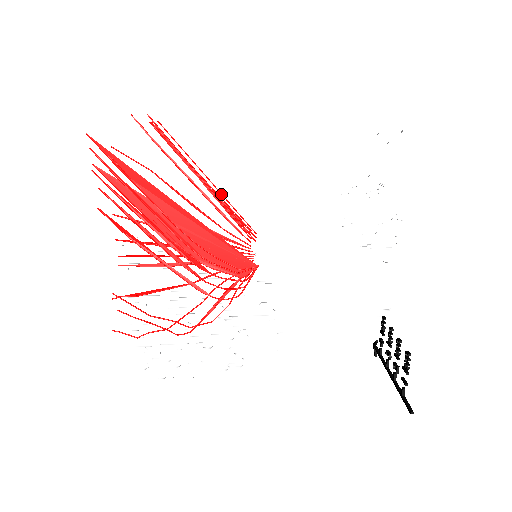
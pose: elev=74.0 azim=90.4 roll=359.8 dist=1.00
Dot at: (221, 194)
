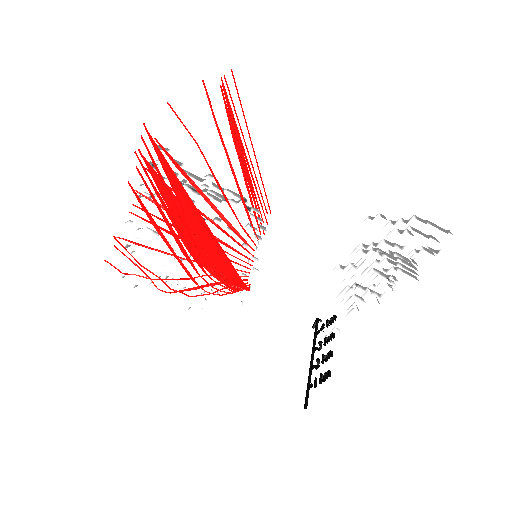
Dot at: (258, 167)
